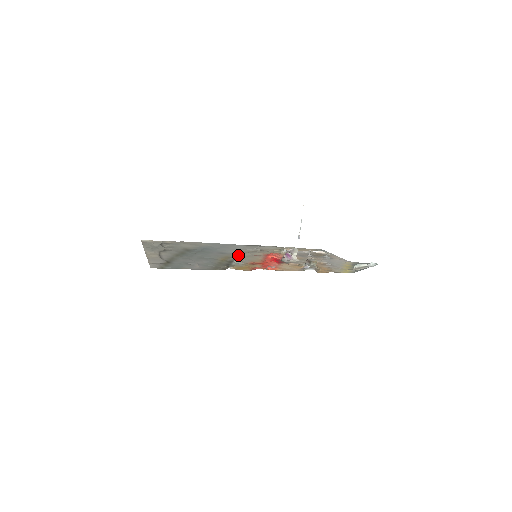
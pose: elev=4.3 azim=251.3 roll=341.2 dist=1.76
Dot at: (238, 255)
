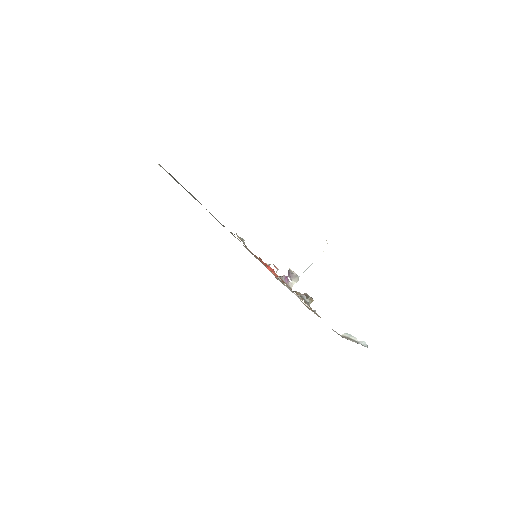
Dot at: occluded
